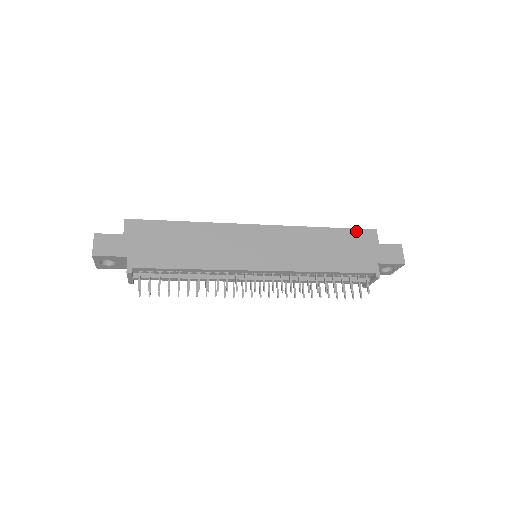
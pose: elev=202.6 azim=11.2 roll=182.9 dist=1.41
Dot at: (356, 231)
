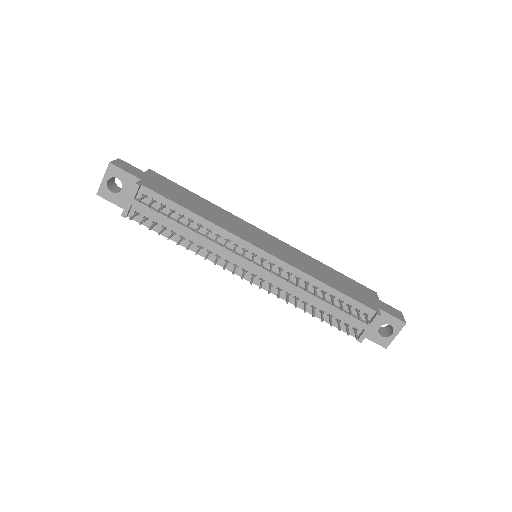
Dot at: (357, 283)
